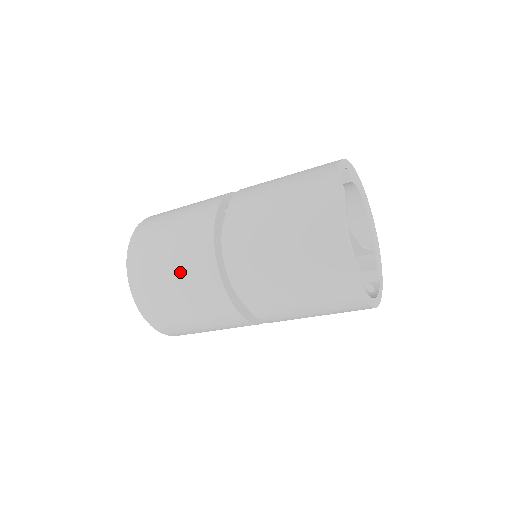
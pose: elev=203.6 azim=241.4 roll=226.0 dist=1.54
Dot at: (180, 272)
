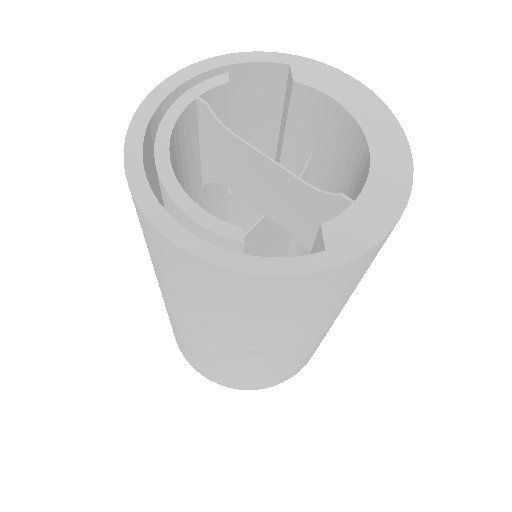
Dot at: occluded
